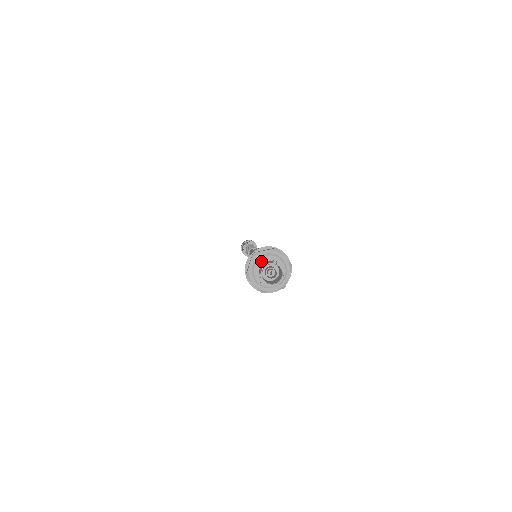
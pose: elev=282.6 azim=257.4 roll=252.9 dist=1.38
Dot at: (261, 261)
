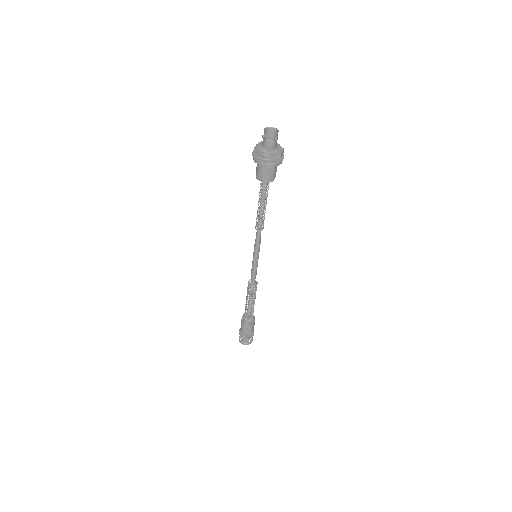
Dot at: occluded
